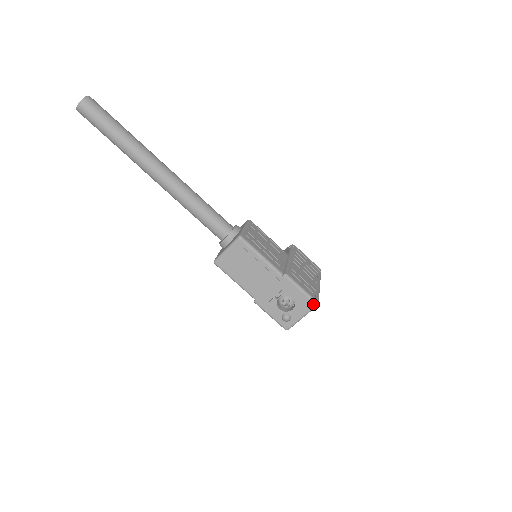
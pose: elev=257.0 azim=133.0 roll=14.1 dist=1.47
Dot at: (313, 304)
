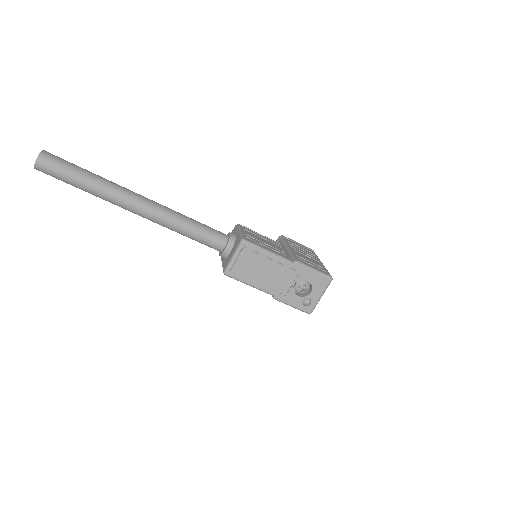
Dot at: (328, 280)
